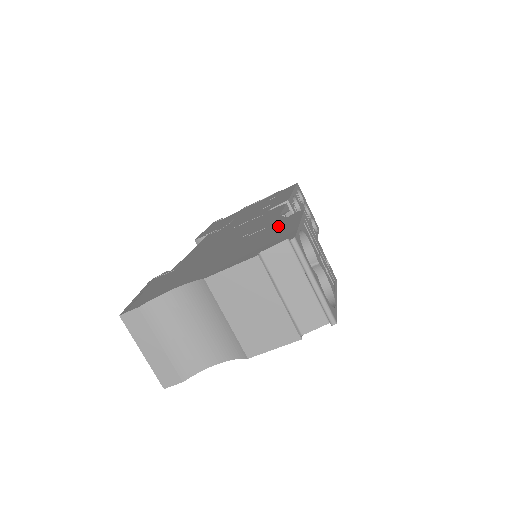
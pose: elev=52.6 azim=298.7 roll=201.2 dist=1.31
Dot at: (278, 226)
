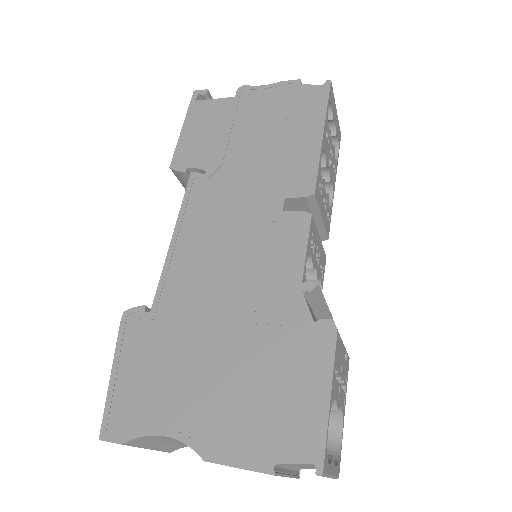
Dot at: (300, 358)
